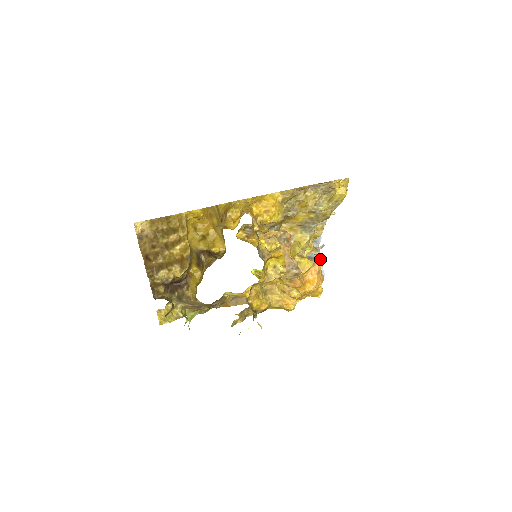
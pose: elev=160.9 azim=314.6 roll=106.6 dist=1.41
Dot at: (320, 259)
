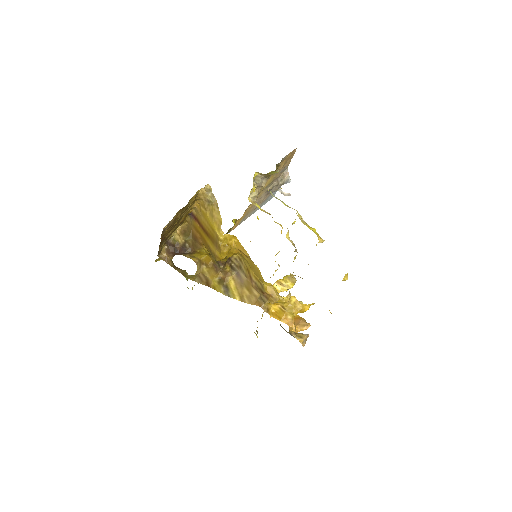
Dot at: occluded
